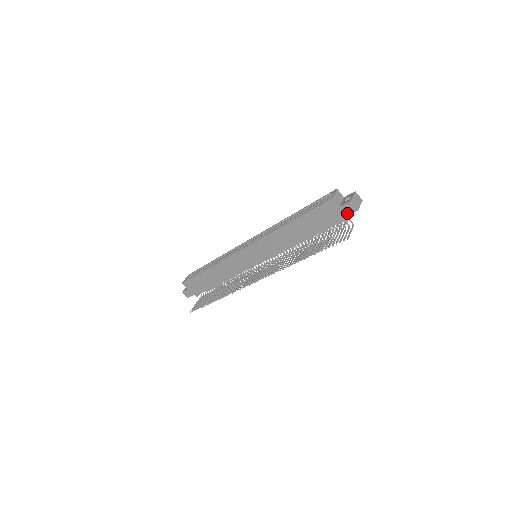
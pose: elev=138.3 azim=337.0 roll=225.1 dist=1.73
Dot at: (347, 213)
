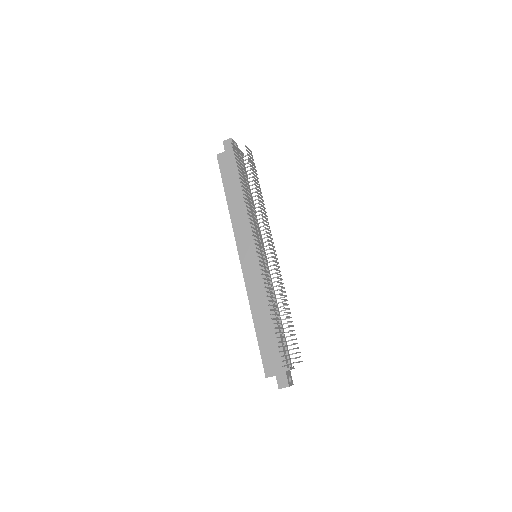
Dot at: (231, 147)
